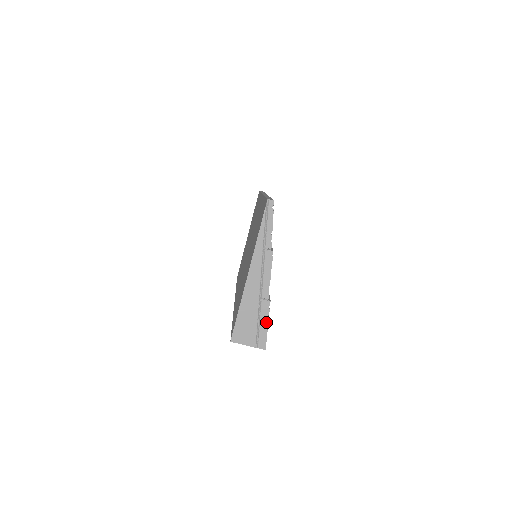
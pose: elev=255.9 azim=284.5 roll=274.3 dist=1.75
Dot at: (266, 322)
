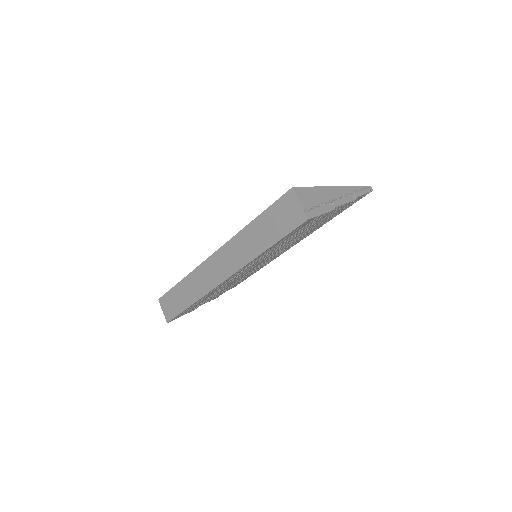
Dot at: (323, 212)
